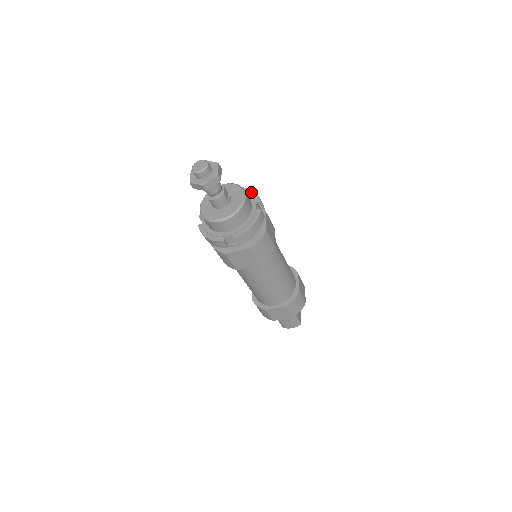
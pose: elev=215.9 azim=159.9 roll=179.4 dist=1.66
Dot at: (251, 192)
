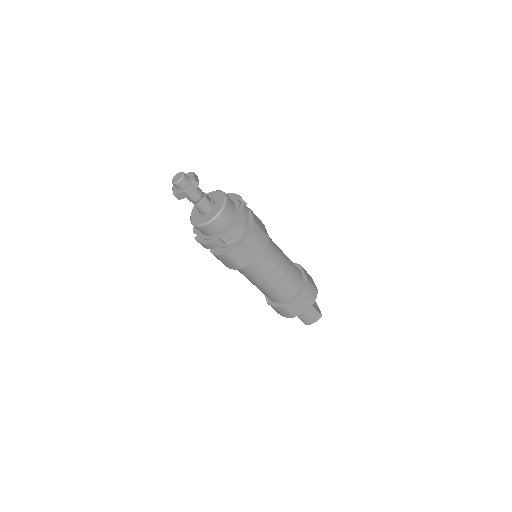
Dot at: (231, 195)
